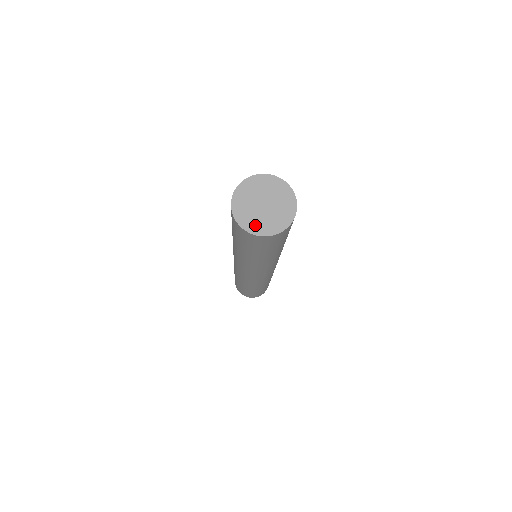
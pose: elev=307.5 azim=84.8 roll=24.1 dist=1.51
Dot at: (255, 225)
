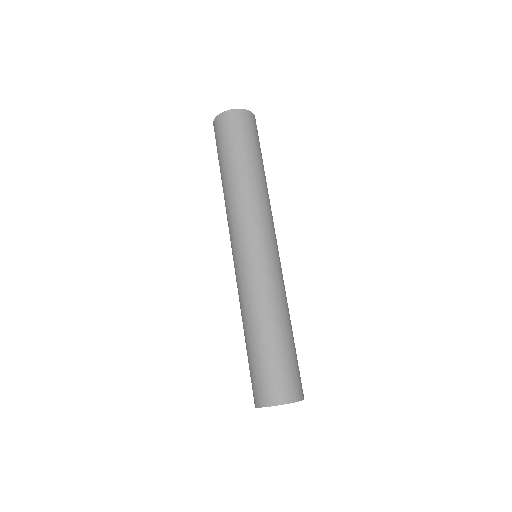
Dot at: occluded
